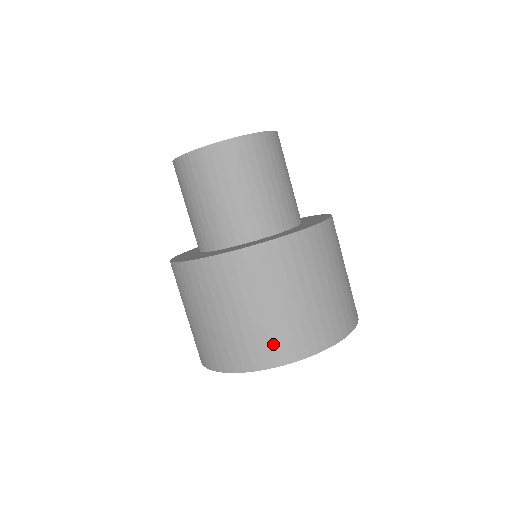
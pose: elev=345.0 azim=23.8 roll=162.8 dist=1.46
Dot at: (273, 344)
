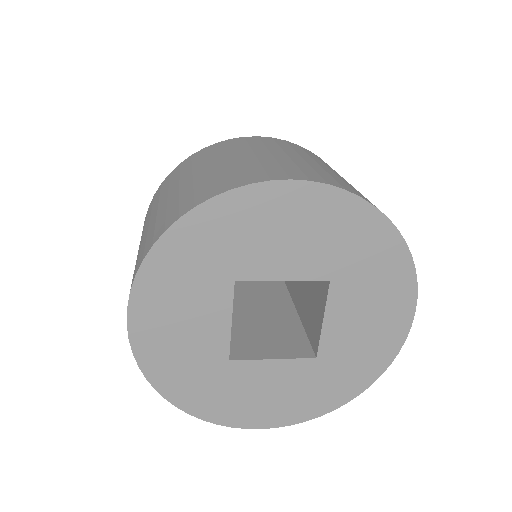
Dot at: (141, 254)
